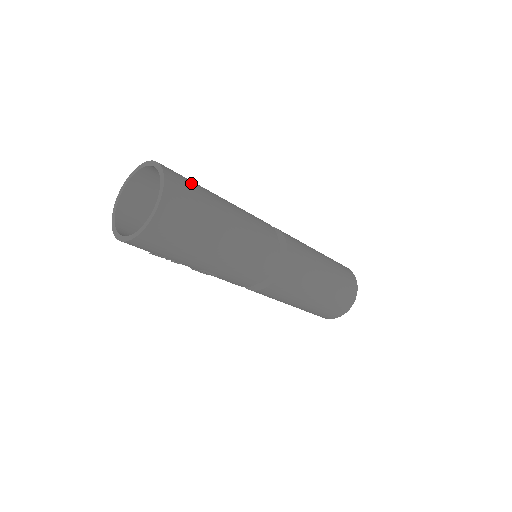
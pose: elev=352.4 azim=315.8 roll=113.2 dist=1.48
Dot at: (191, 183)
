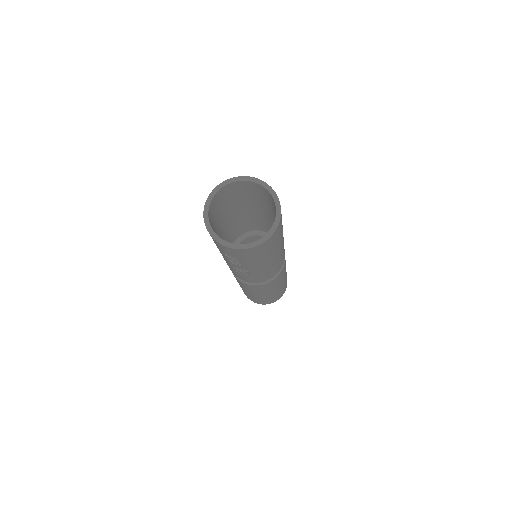
Dot at: occluded
